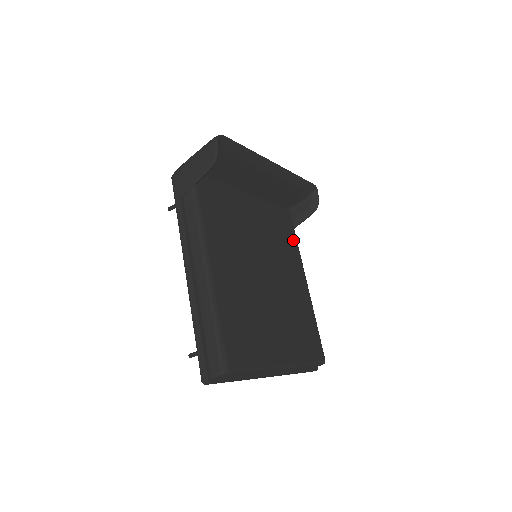
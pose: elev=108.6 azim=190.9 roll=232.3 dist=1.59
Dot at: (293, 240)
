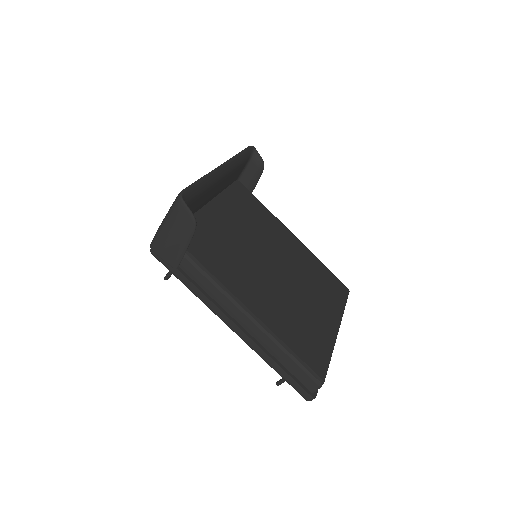
Dot at: (262, 208)
